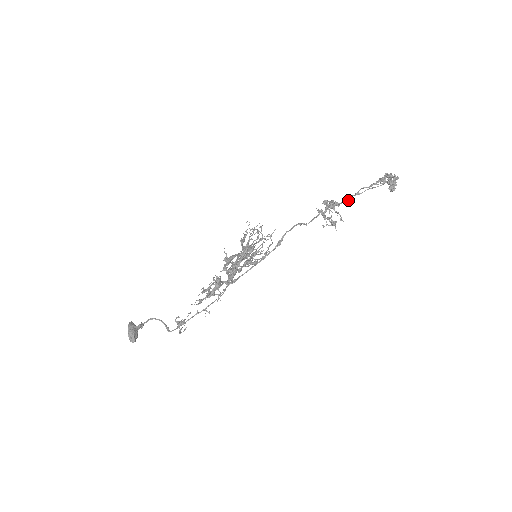
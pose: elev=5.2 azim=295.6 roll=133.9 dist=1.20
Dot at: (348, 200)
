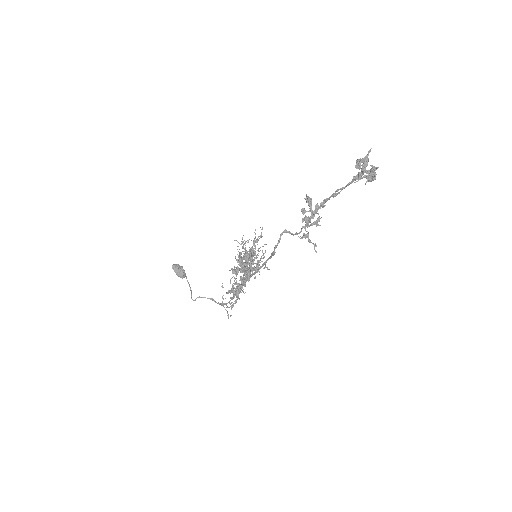
Dot at: (326, 201)
